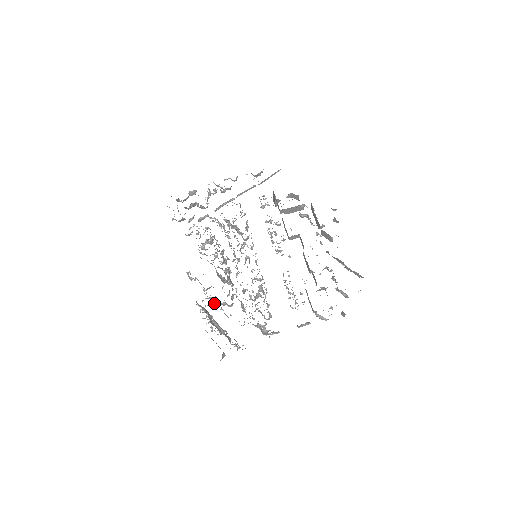
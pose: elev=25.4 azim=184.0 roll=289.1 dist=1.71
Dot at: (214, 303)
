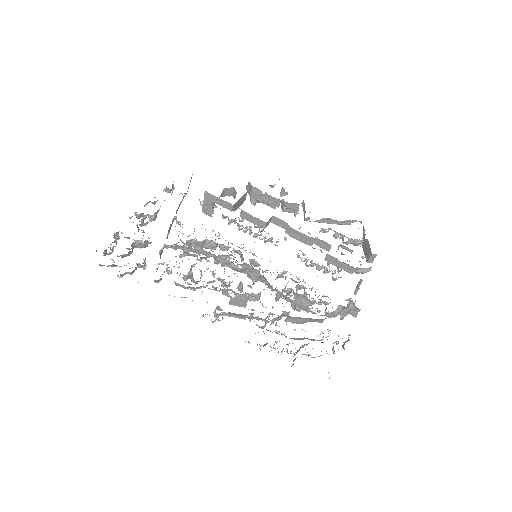
Dot at: (272, 322)
